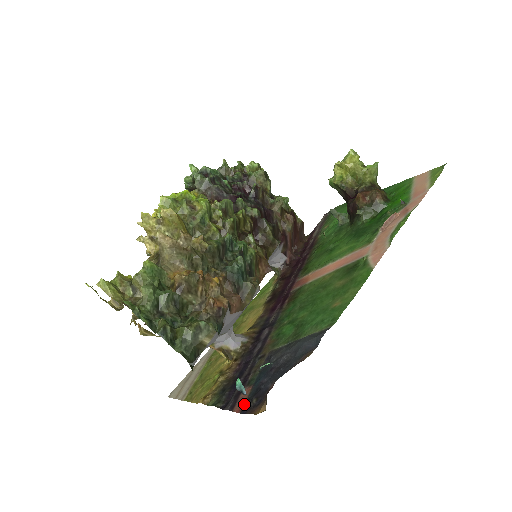
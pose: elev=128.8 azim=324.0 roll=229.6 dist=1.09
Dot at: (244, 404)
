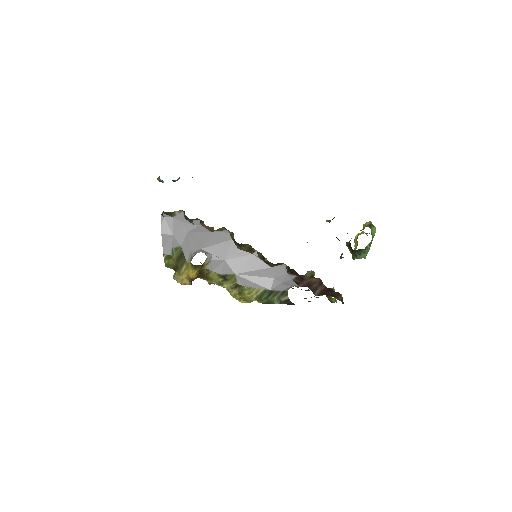
Dot at: occluded
